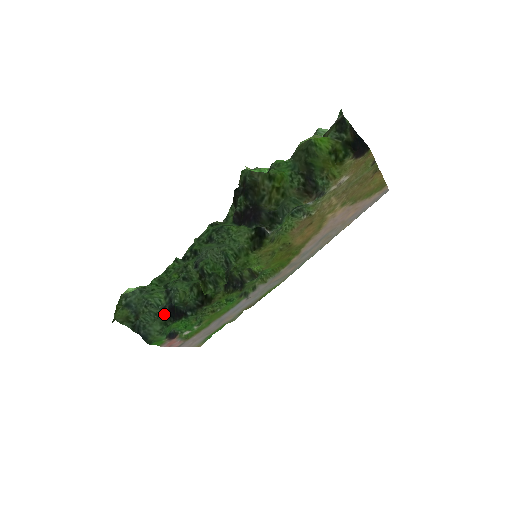
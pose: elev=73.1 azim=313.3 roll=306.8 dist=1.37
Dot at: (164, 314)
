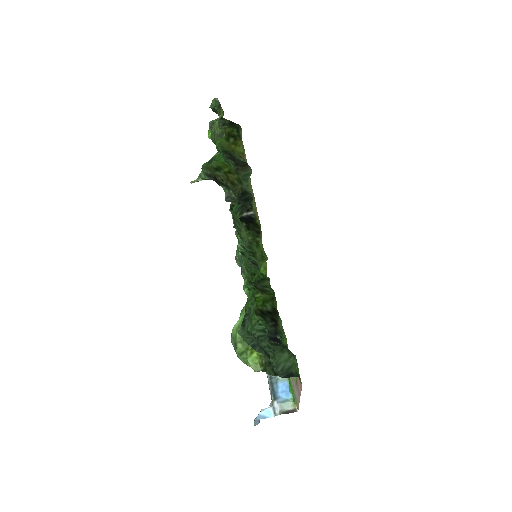
Dot at: (272, 343)
